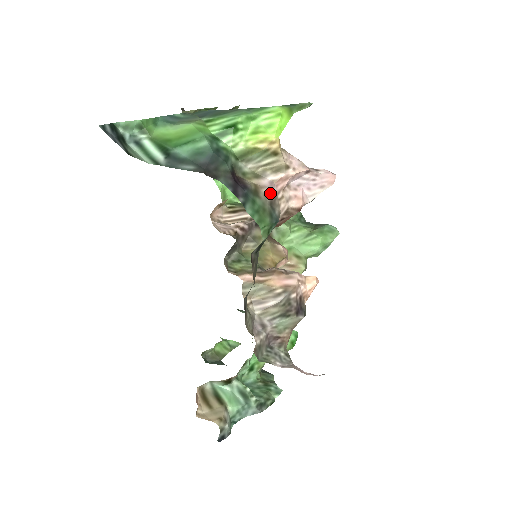
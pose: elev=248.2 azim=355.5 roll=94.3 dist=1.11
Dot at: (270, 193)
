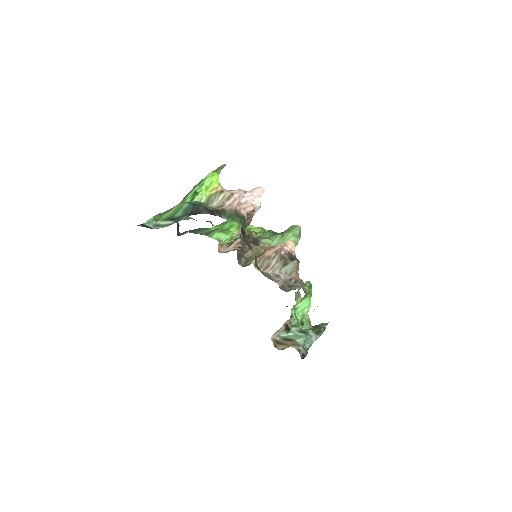
Dot at: (232, 209)
